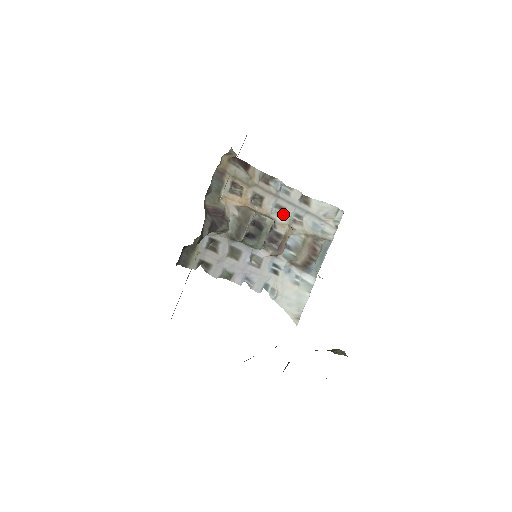
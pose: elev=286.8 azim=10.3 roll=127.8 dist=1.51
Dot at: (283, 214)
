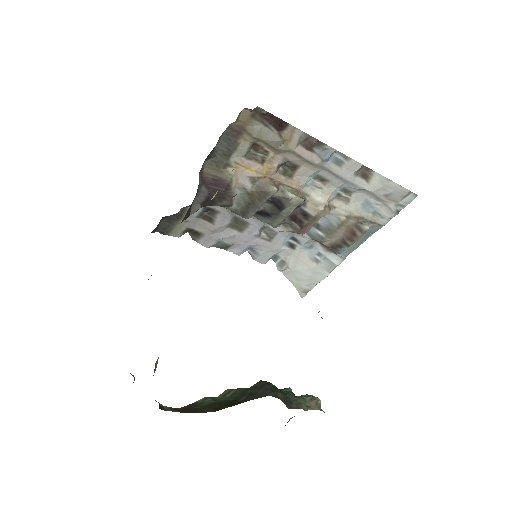
Dot at: (323, 187)
